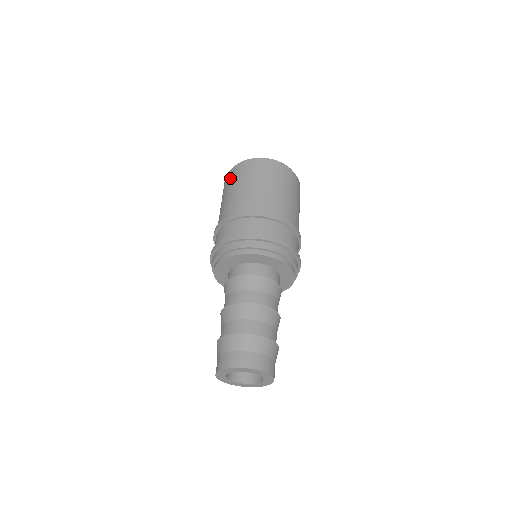
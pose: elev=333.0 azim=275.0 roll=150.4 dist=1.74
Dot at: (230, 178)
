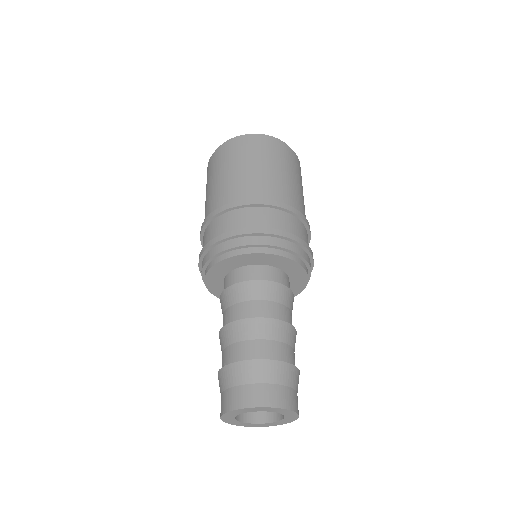
Dot at: (216, 160)
